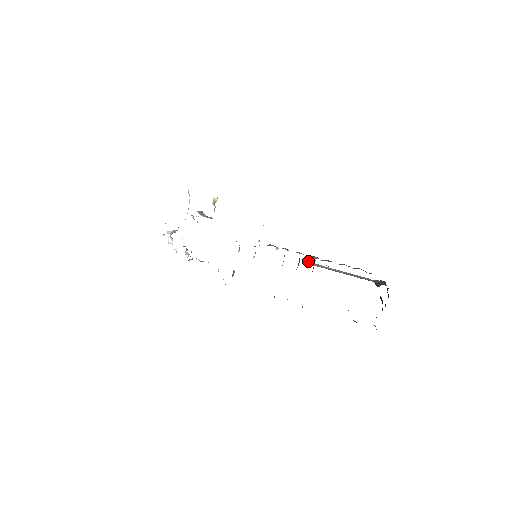
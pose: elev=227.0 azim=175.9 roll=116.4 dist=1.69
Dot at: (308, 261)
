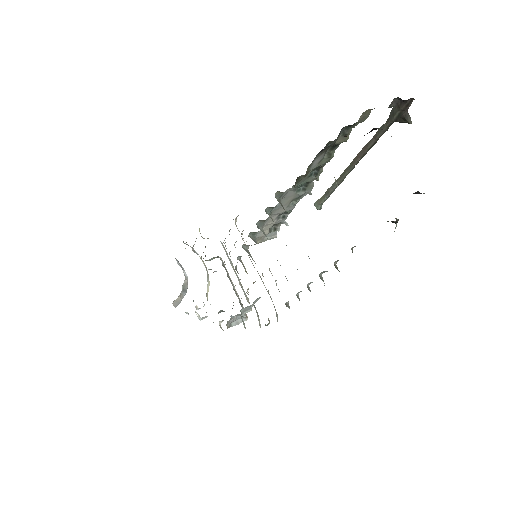
Dot at: (317, 201)
